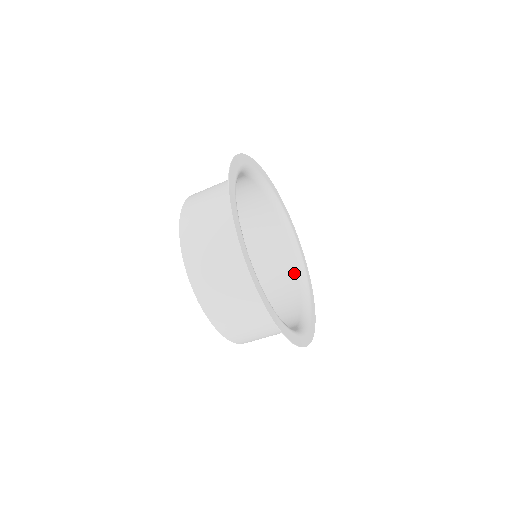
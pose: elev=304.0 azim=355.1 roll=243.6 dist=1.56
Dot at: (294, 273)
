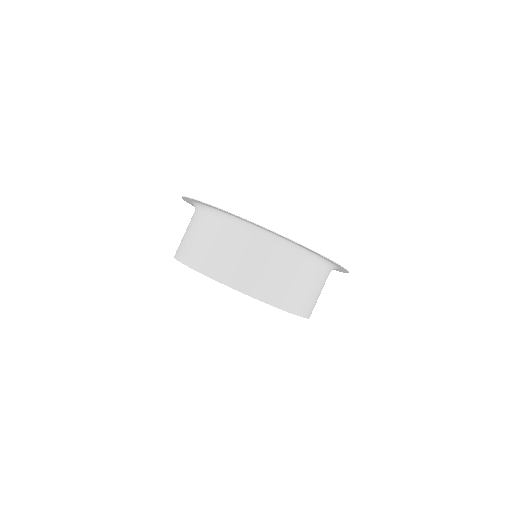
Dot at: occluded
